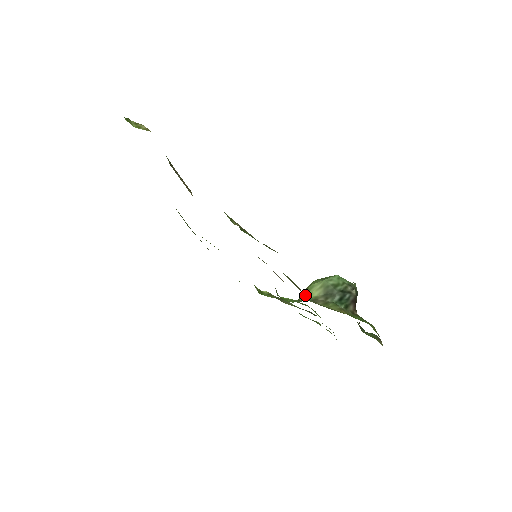
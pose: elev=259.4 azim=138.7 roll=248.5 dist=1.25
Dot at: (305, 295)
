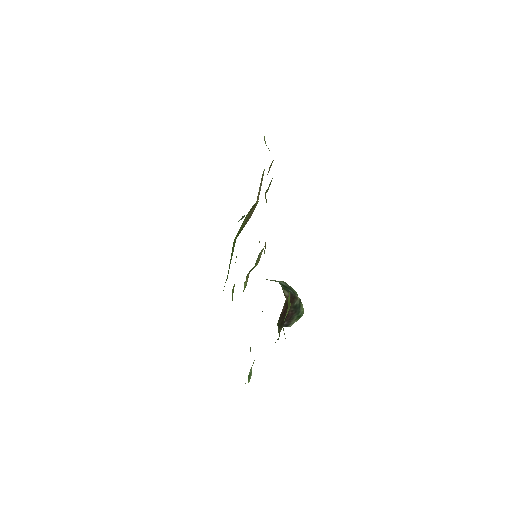
Dot at: occluded
